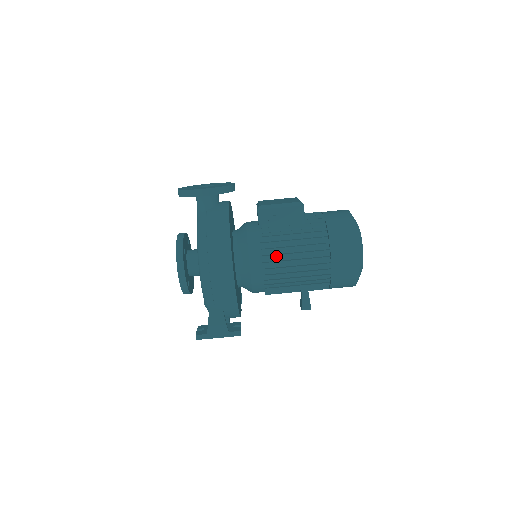
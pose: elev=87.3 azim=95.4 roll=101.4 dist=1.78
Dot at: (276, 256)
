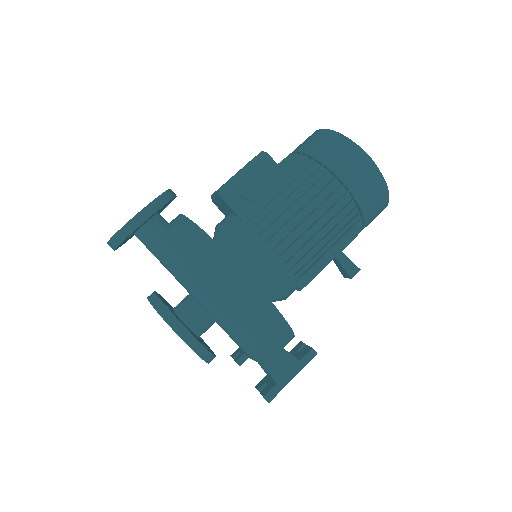
Dot at: (283, 229)
